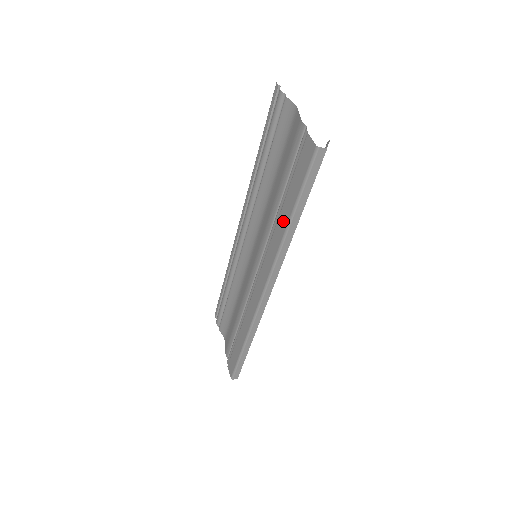
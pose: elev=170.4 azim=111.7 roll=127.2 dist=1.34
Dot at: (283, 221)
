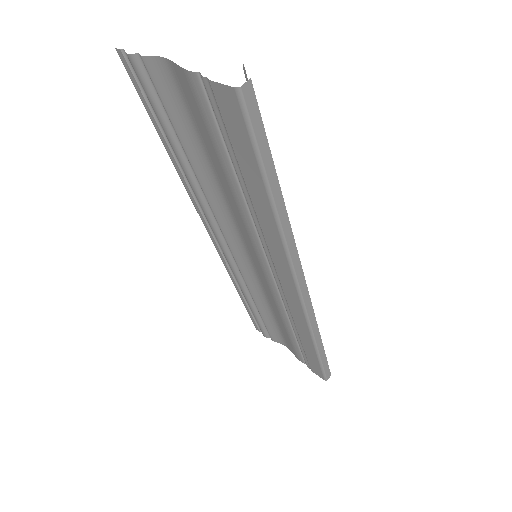
Dot at: (262, 207)
